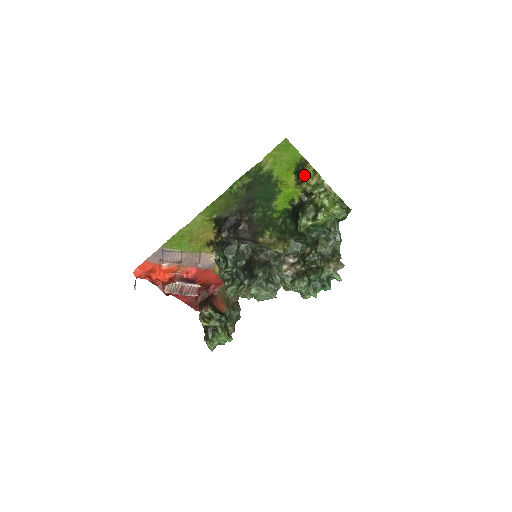
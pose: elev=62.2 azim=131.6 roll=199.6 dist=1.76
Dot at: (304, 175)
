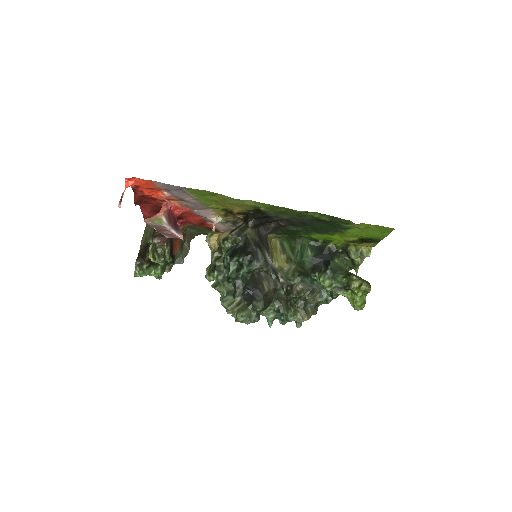
Dot at: (363, 242)
